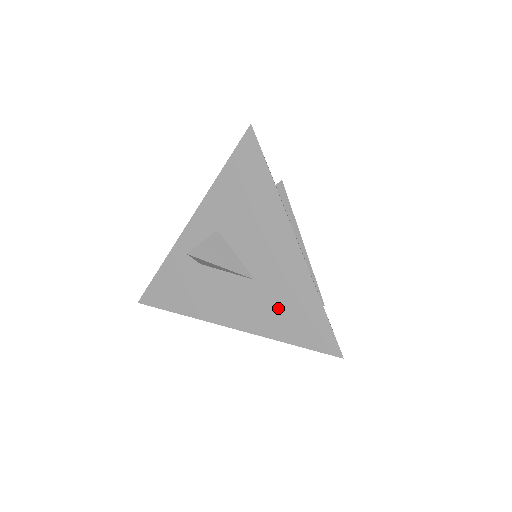
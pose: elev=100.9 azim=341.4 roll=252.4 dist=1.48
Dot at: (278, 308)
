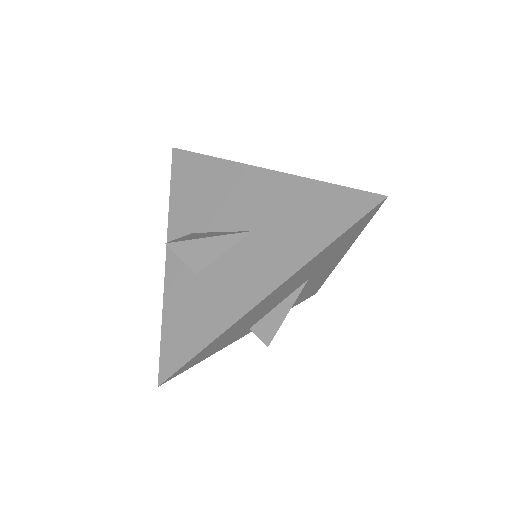
Dot at: (290, 229)
